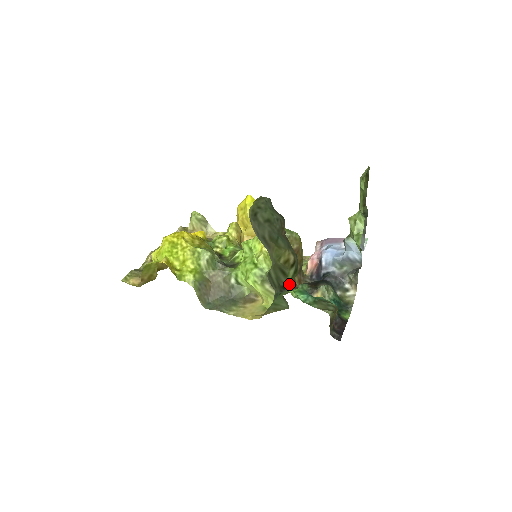
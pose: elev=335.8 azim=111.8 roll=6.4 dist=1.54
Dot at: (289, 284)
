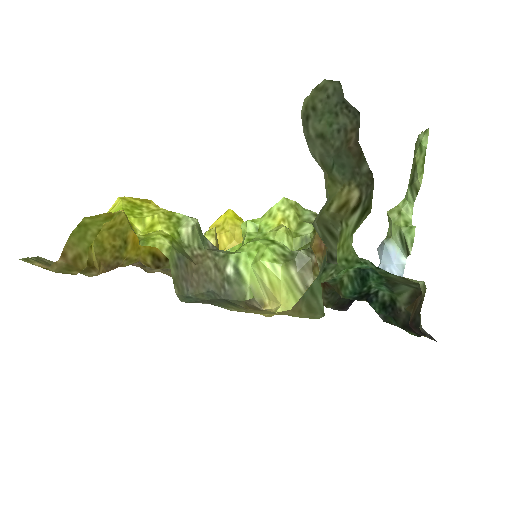
Dot at: (352, 234)
